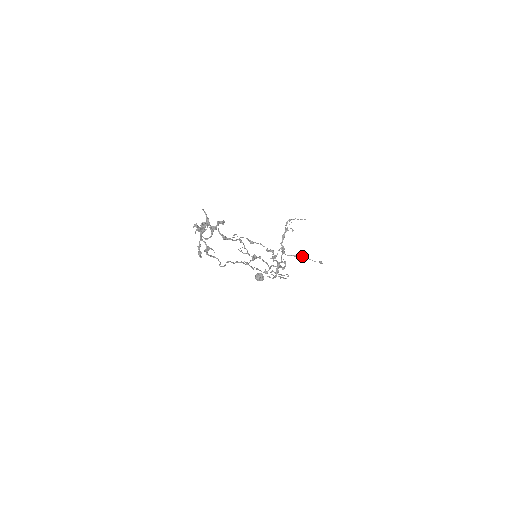
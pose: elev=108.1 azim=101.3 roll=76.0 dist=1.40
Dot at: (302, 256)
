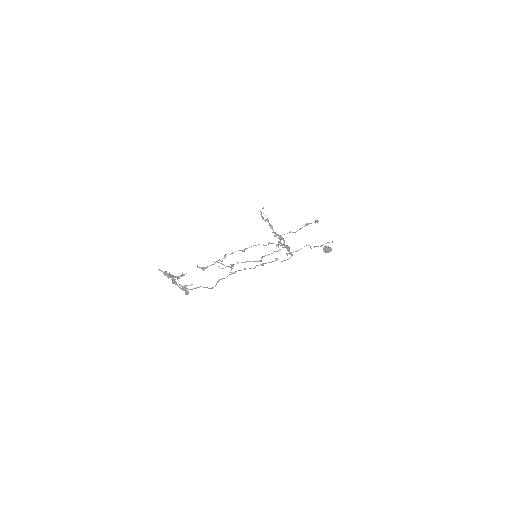
Dot at: (305, 225)
